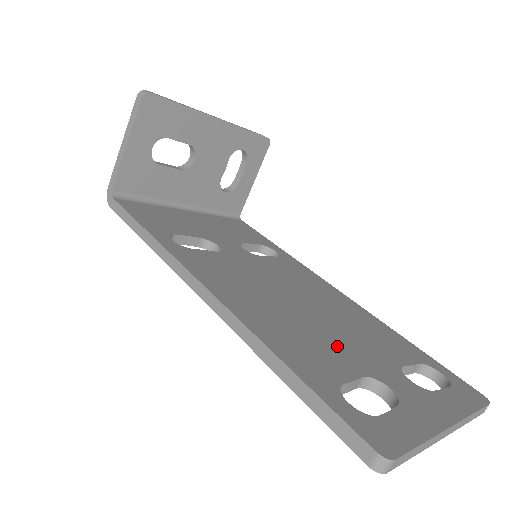
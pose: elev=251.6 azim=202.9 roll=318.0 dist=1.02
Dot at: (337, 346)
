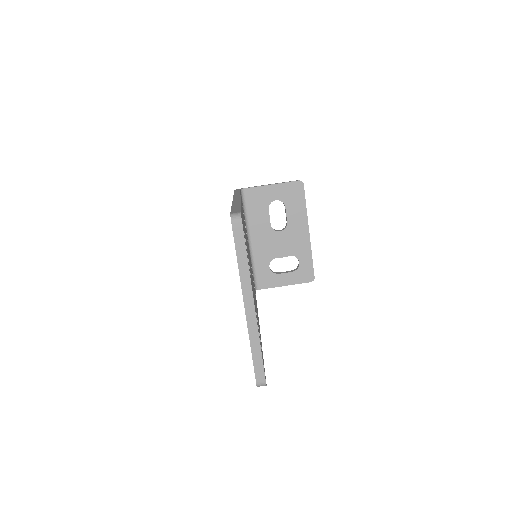
Dot at: occluded
